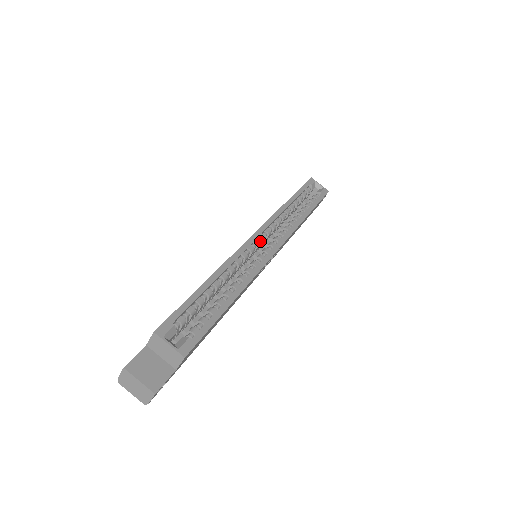
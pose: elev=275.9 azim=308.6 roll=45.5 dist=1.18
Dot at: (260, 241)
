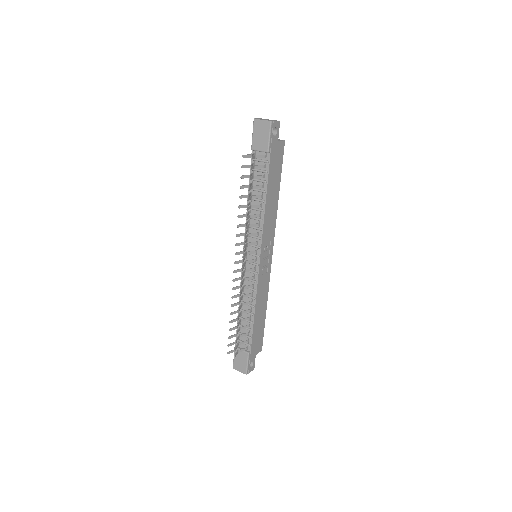
Dot at: occluded
